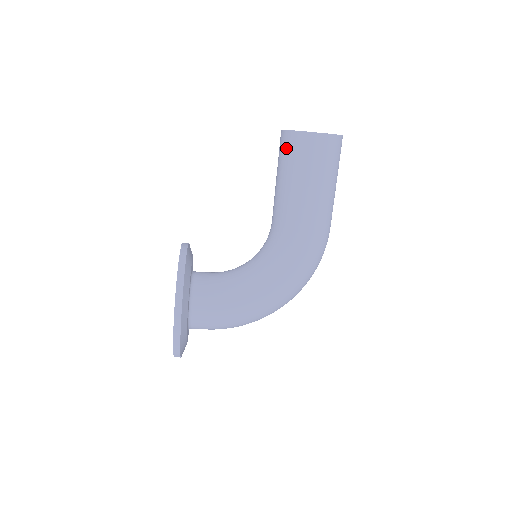
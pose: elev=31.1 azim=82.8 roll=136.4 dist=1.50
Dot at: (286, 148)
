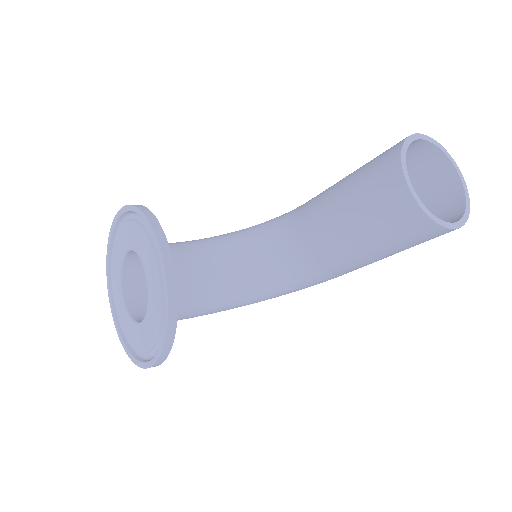
Dot at: (395, 217)
